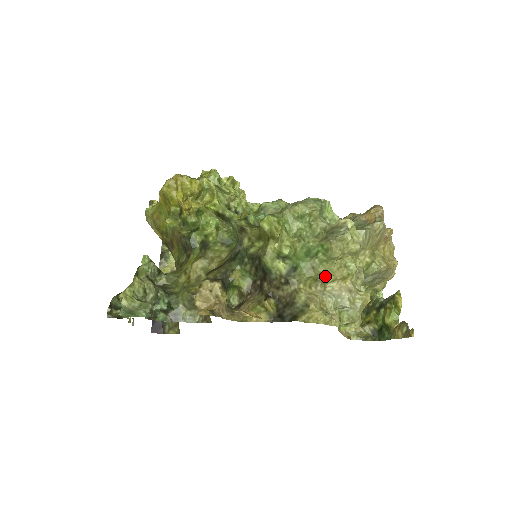
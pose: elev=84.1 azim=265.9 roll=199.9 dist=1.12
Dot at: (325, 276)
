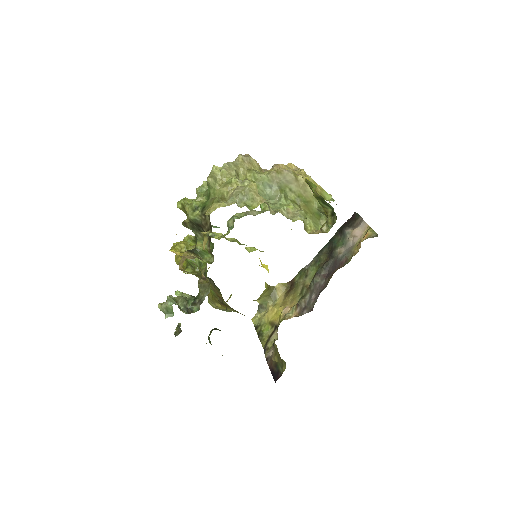
Dot at: (221, 196)
